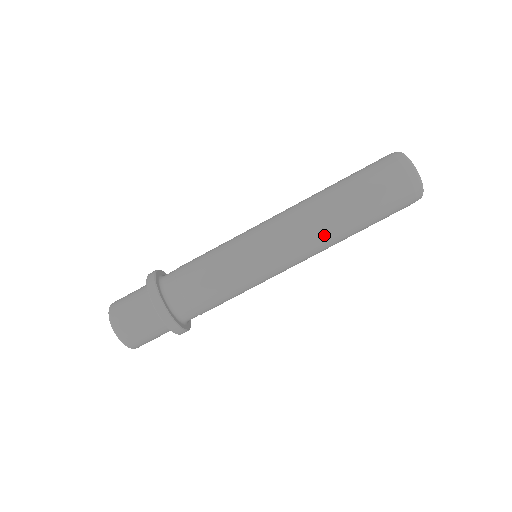
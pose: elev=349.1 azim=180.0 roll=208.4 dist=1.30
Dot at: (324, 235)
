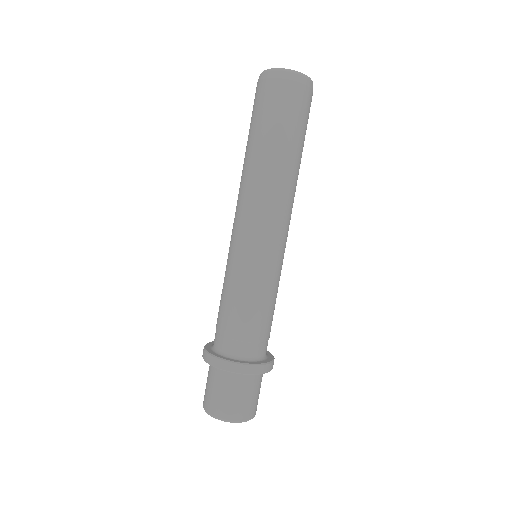
Dot at: (261, 182)
